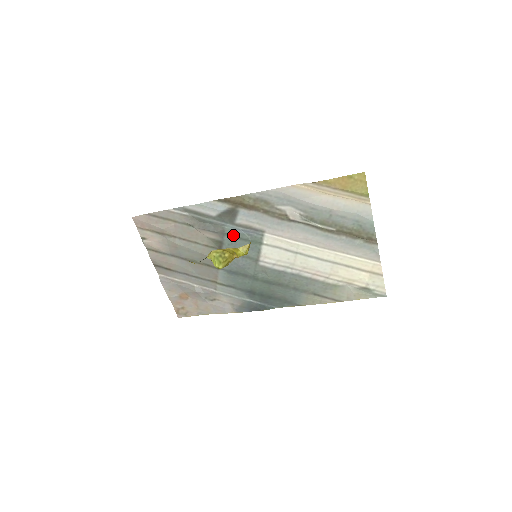
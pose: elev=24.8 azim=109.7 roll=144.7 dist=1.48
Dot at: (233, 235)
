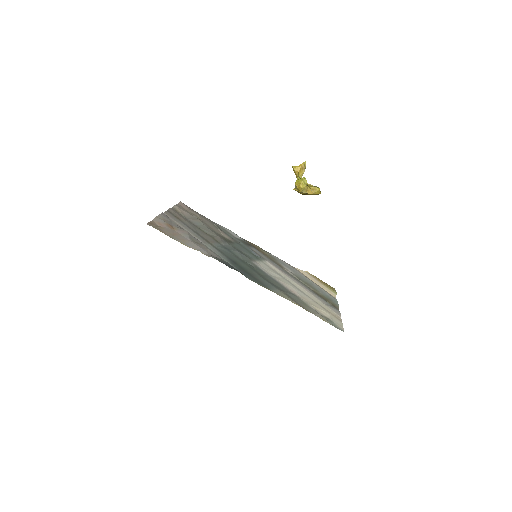
Dot at: (243, 247)
